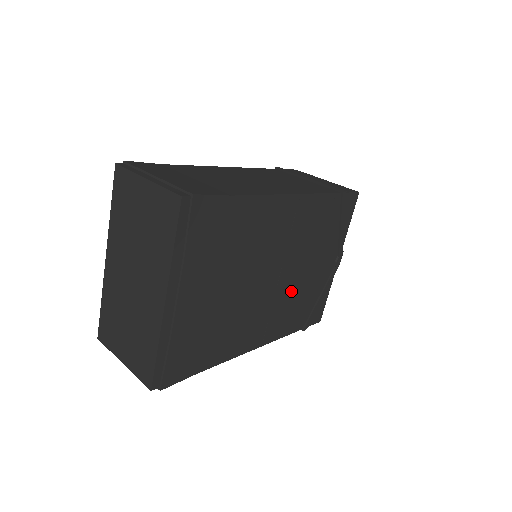
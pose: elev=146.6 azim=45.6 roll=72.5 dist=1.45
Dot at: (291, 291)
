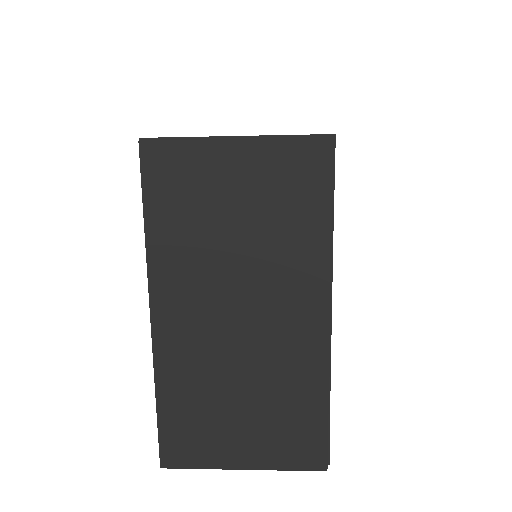
Dot at: occluded
